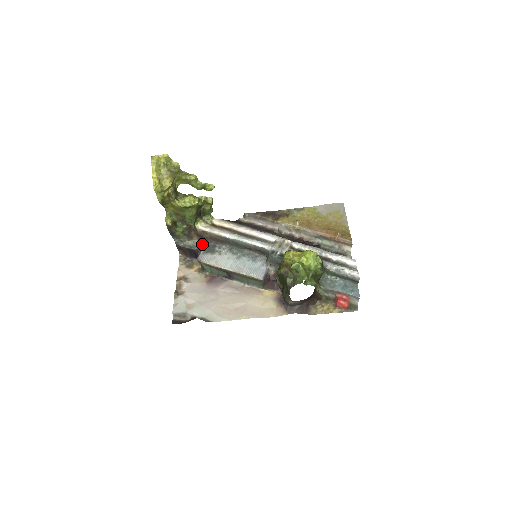
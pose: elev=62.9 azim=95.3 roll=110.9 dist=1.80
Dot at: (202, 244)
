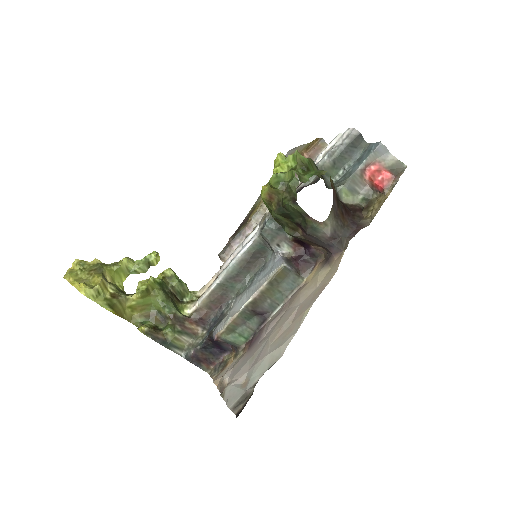
Dot at: (210, 327)
